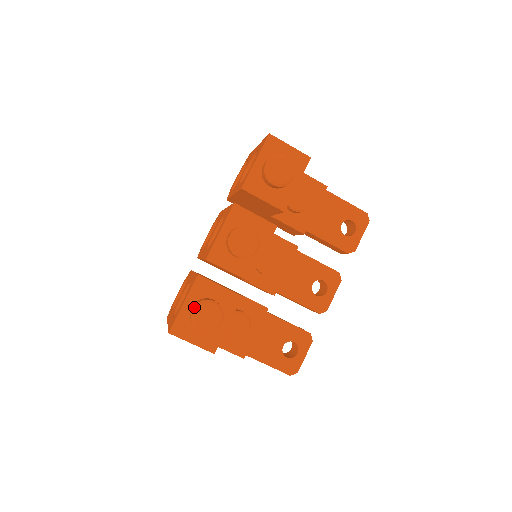
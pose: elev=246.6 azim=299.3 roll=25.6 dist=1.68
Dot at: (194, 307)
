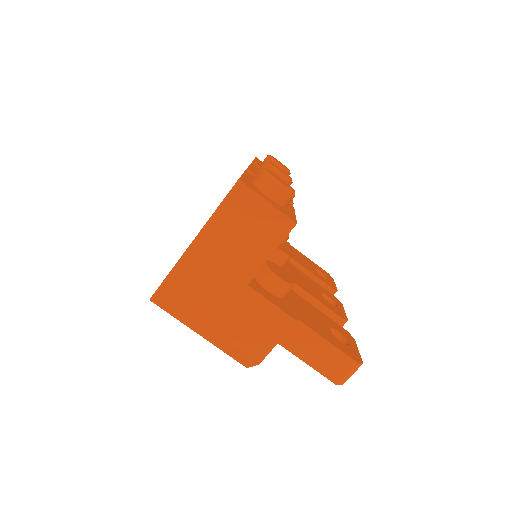
Dot at: occluded
